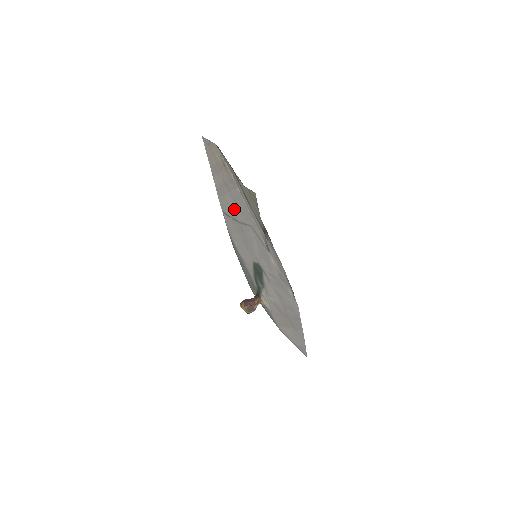
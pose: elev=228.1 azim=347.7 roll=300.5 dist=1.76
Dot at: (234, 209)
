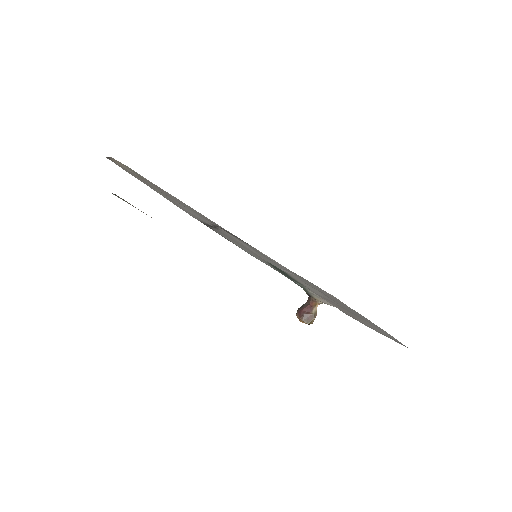
Dot at: occluded
